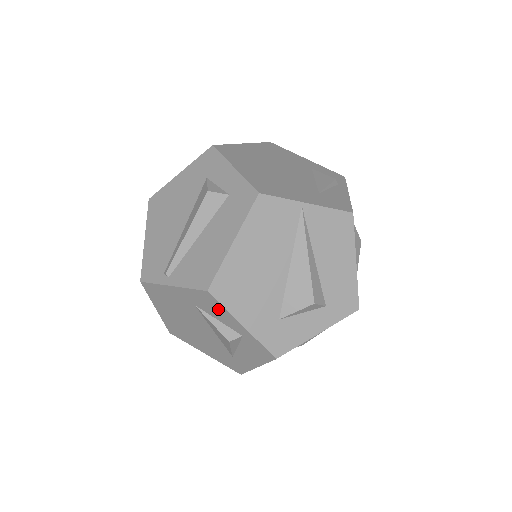
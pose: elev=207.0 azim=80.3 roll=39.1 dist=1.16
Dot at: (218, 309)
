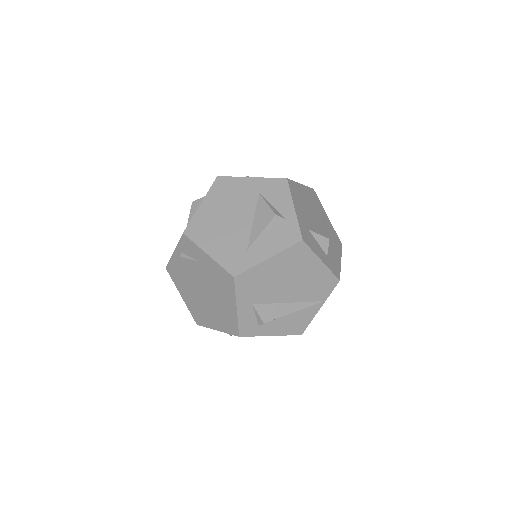
Dot at: (282, 194)
